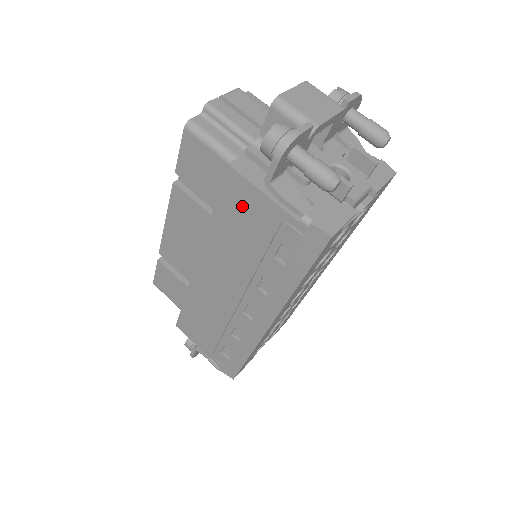
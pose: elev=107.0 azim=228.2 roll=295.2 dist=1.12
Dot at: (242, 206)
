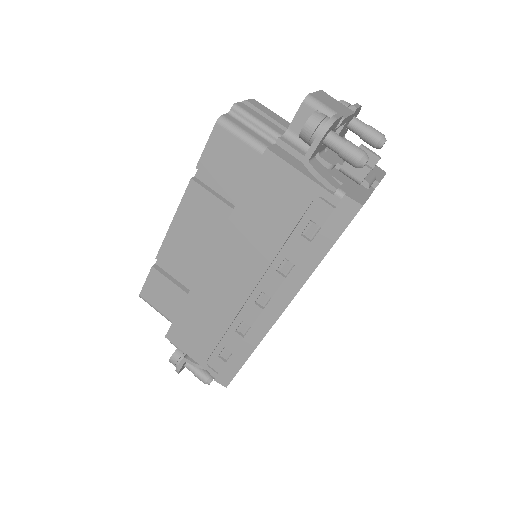
Dot at: (274, 188)
